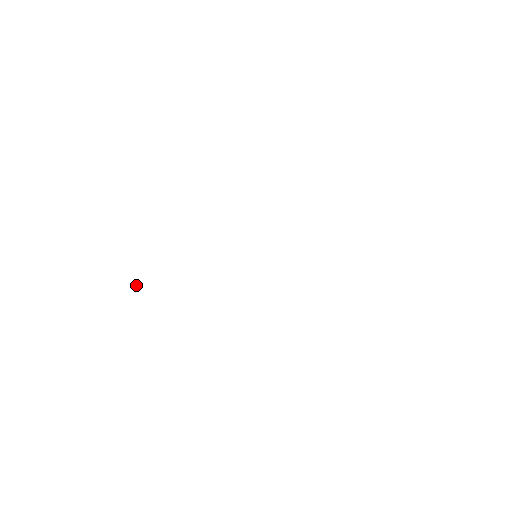
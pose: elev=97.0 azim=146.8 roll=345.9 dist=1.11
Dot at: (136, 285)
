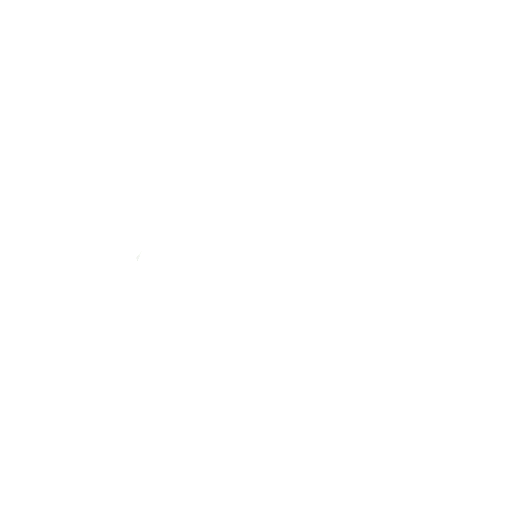
Dot at: (138, 255)
